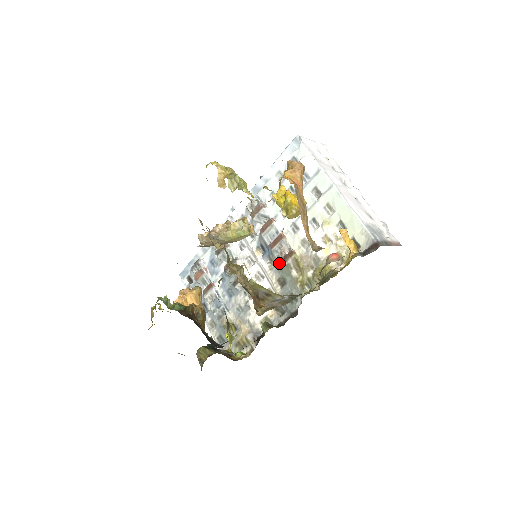
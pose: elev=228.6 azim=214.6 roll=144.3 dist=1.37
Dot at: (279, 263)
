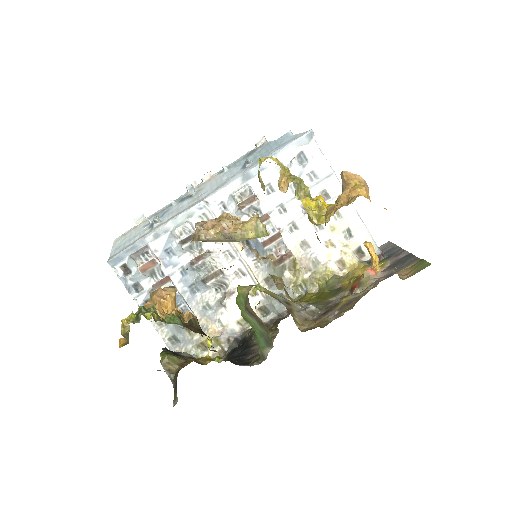
Dot at: (272, 262)
